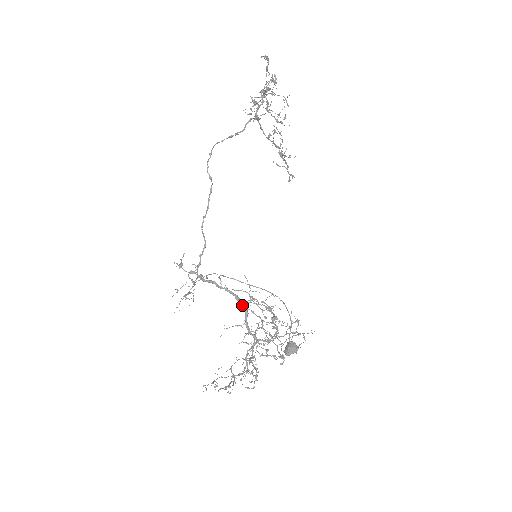
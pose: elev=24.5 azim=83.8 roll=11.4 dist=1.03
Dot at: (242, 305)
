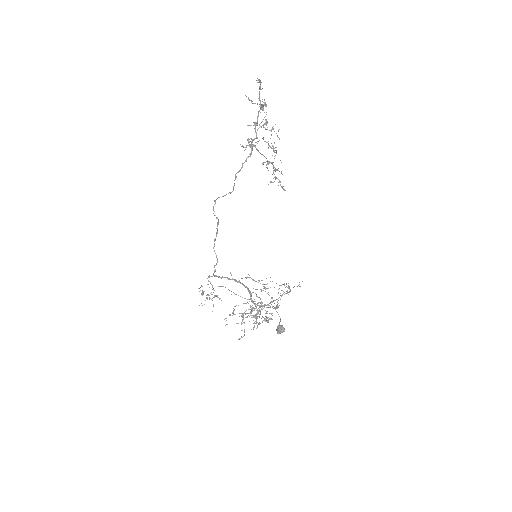
Dot at: occluded
